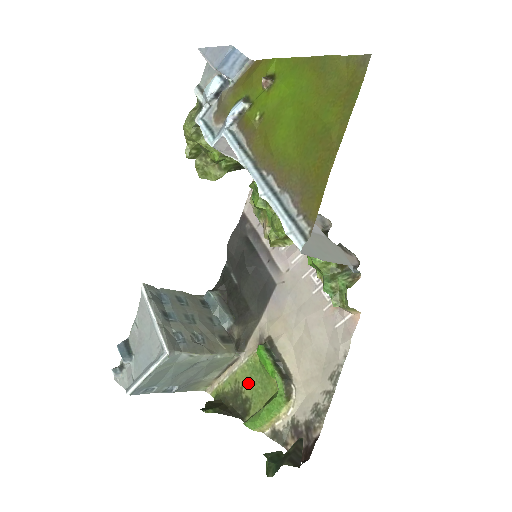
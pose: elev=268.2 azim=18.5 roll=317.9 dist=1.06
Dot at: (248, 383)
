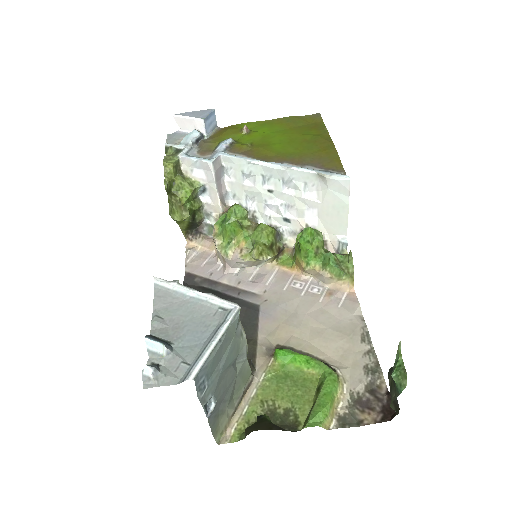
Dot at: (279, 395)
